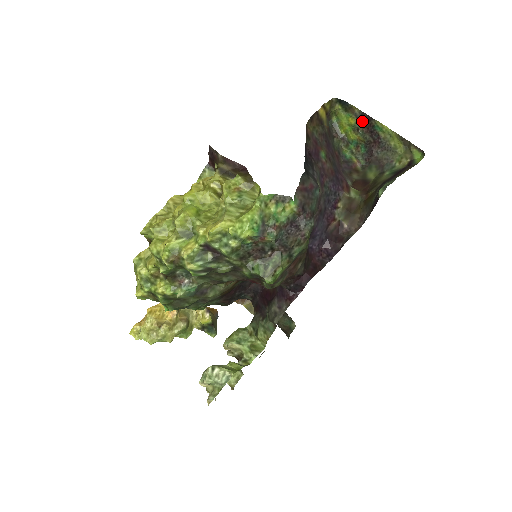
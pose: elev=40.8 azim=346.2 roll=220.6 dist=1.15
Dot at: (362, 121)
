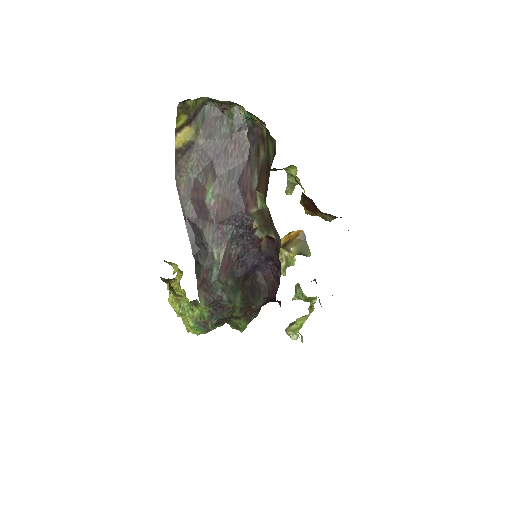
Dot at: occluded
